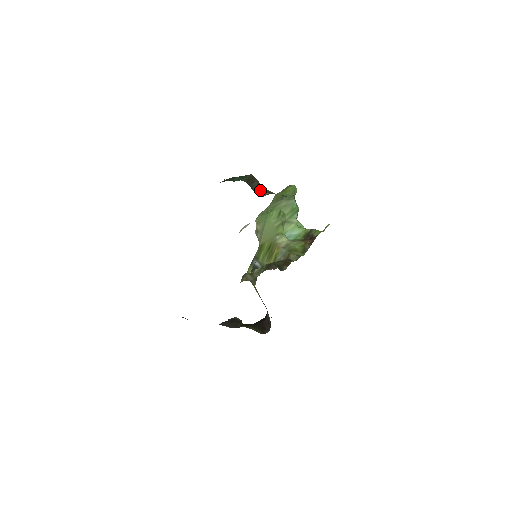
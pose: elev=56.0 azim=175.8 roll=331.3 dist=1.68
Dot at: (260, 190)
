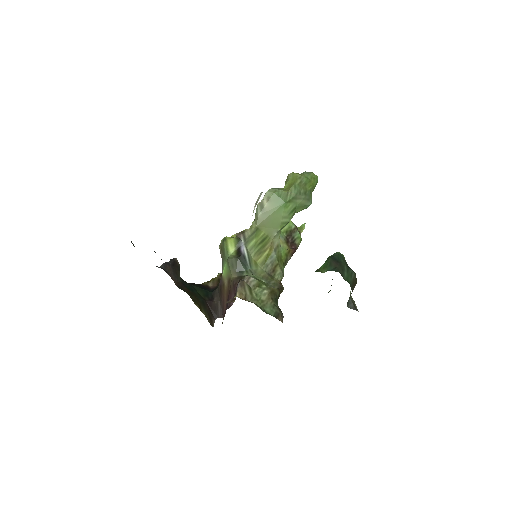
Dot at: (350, 296)
